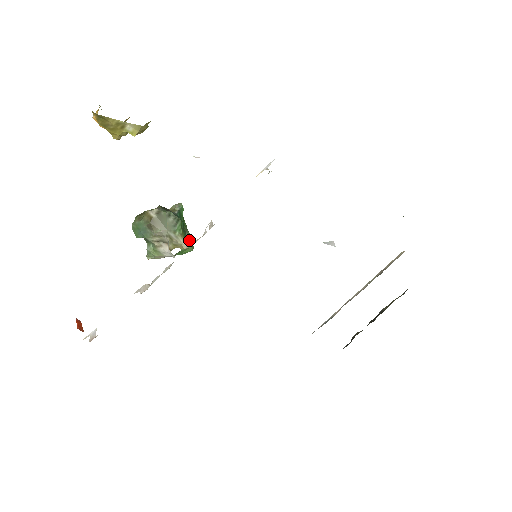
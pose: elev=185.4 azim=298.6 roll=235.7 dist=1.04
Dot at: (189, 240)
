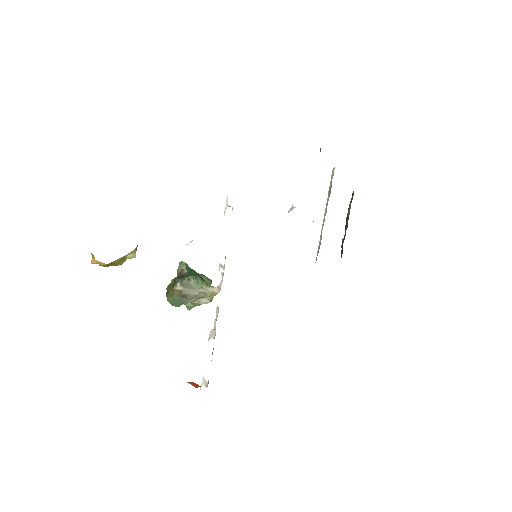
Dot at: (207, 280)
